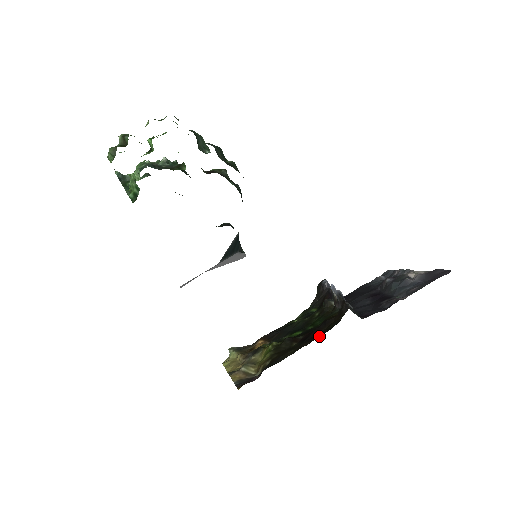
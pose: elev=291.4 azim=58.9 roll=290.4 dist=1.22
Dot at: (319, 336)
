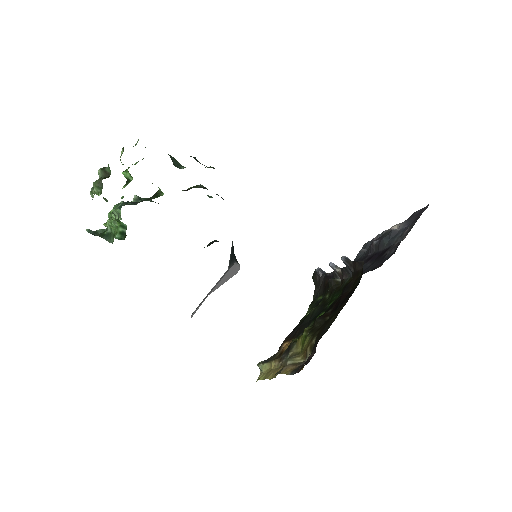
Dot at: (351, 295)
